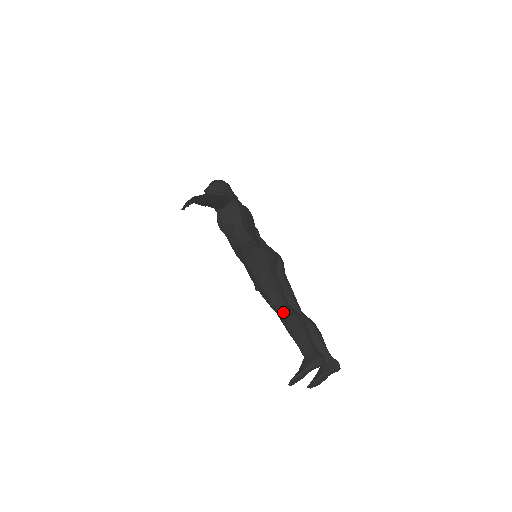
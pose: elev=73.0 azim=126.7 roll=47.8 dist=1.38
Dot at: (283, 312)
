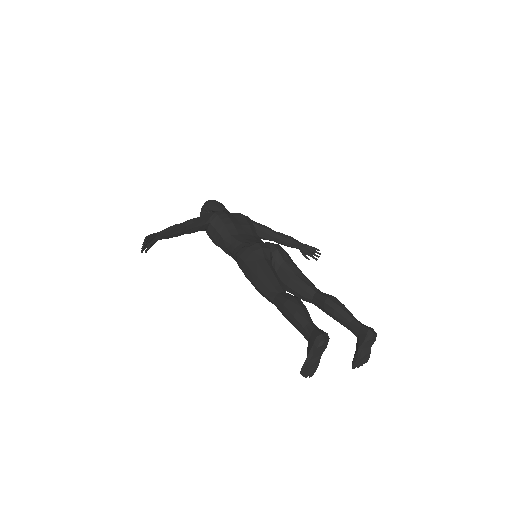
Dot at: (277, 303)
